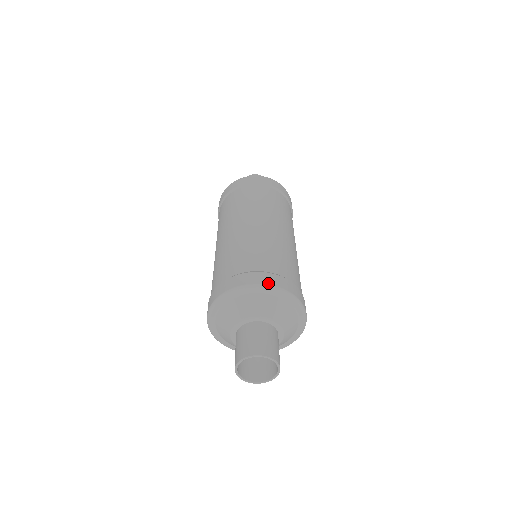
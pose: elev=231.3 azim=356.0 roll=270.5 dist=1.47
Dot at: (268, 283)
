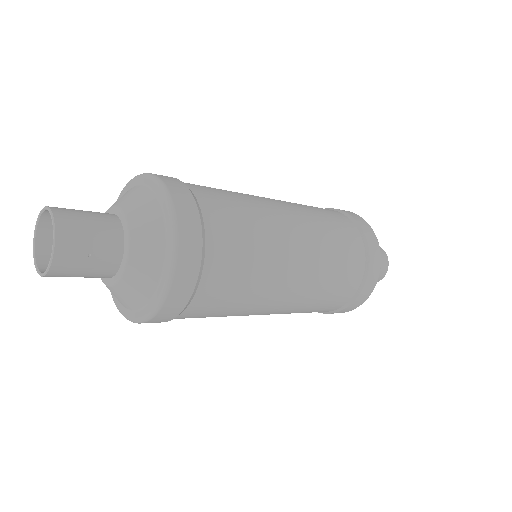
Dot at: (166, 182)
